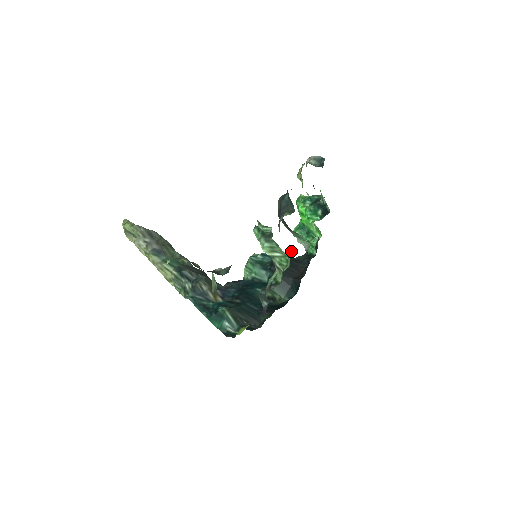
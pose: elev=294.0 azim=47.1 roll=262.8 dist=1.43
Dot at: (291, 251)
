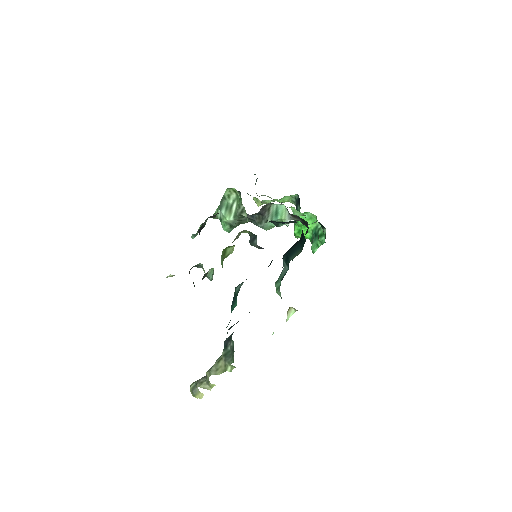
Dot at: occluded
